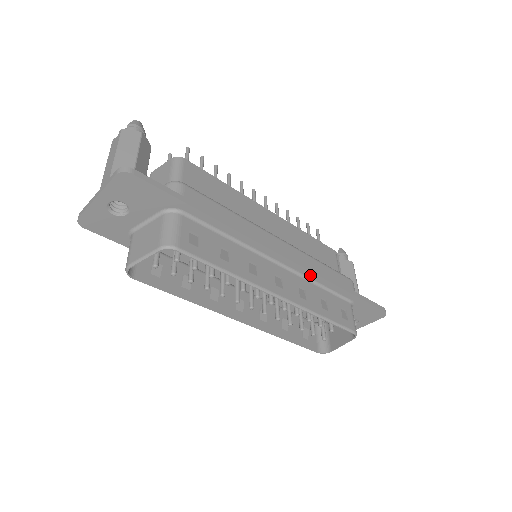
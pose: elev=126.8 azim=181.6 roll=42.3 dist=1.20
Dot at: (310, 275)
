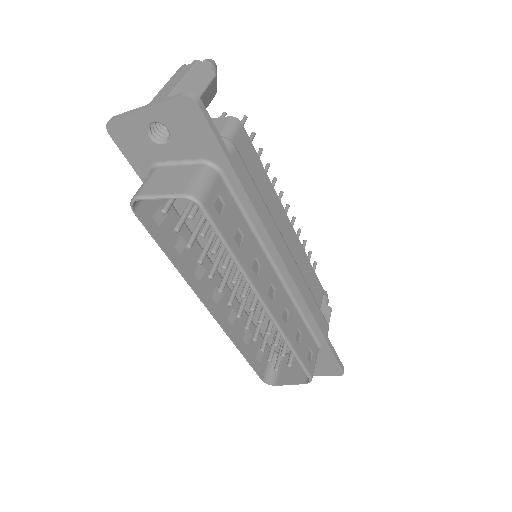
Dot at: (300, 301)
